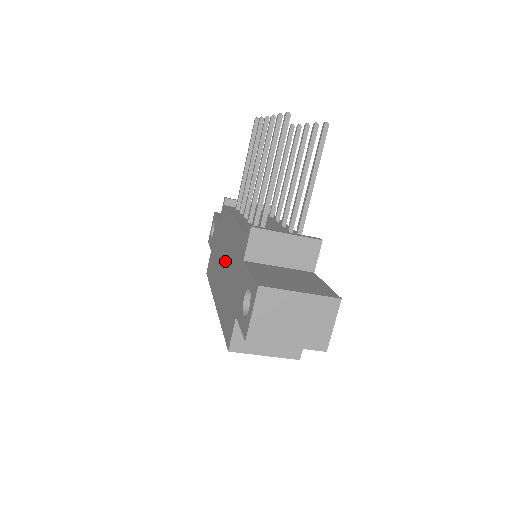
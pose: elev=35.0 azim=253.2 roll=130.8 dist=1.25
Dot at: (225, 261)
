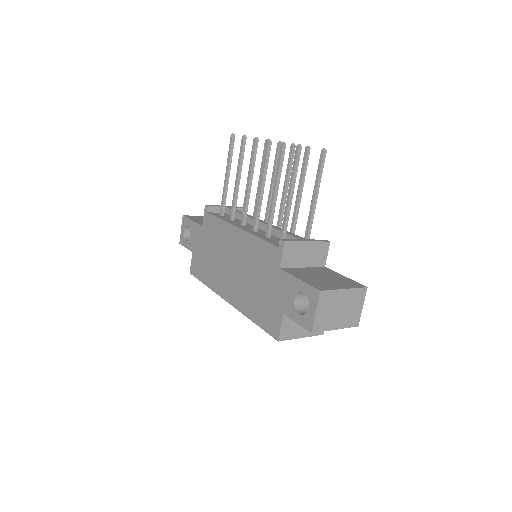
Dot at: (236, 265)
